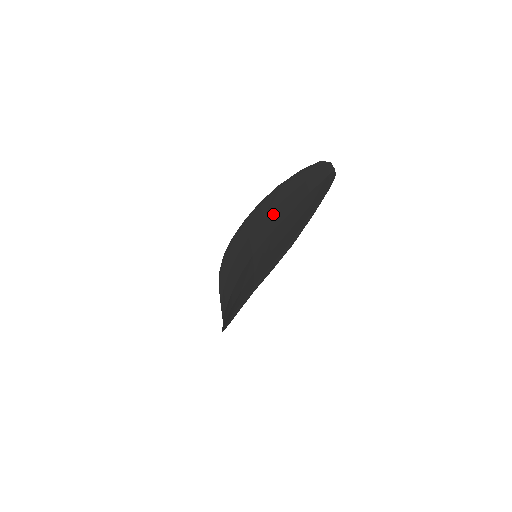
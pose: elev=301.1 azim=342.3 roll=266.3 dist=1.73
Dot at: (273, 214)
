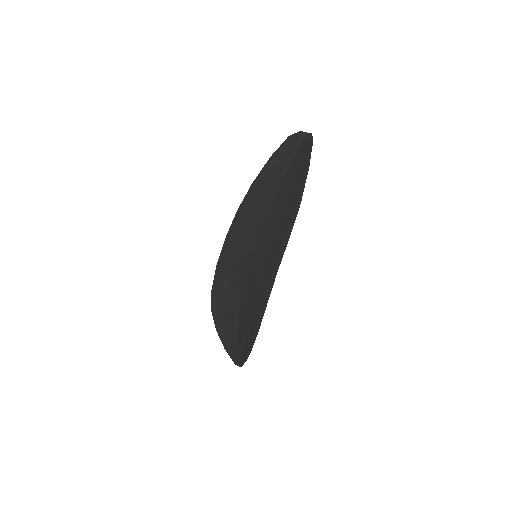
Dot at: (259, 207)
